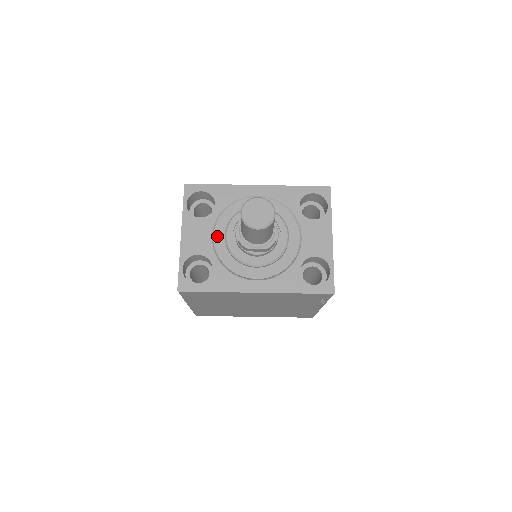
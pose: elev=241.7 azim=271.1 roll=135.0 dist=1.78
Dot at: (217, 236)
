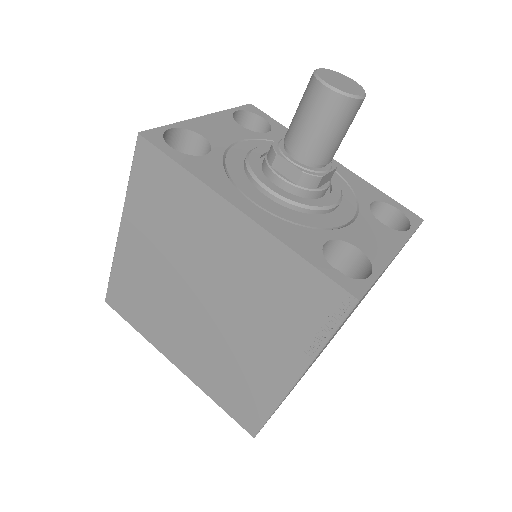
Dot at: (244, 145)
